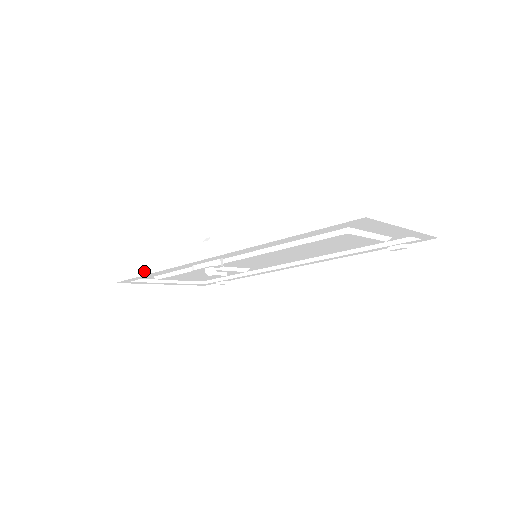
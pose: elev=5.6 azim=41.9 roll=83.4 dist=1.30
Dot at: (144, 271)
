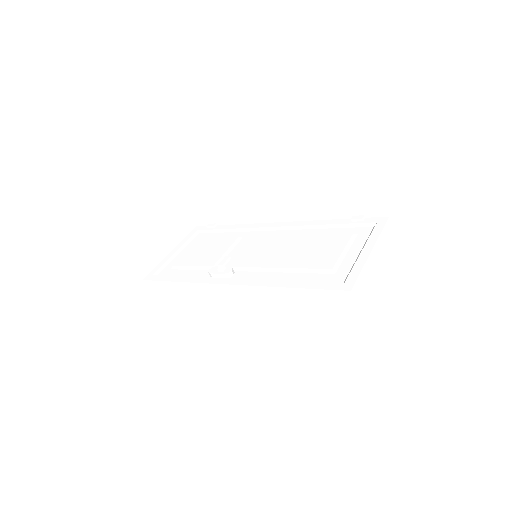
Dot at: (174, 288)
